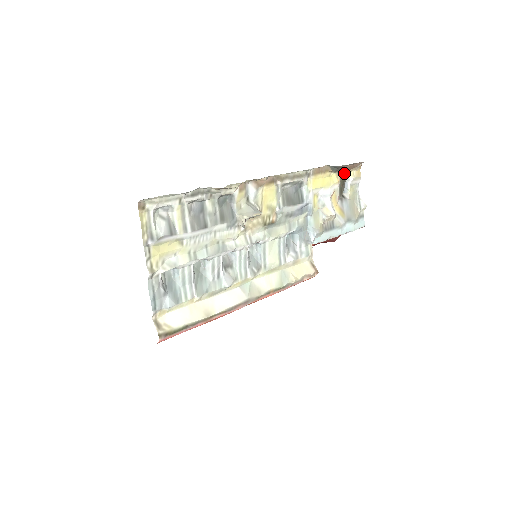
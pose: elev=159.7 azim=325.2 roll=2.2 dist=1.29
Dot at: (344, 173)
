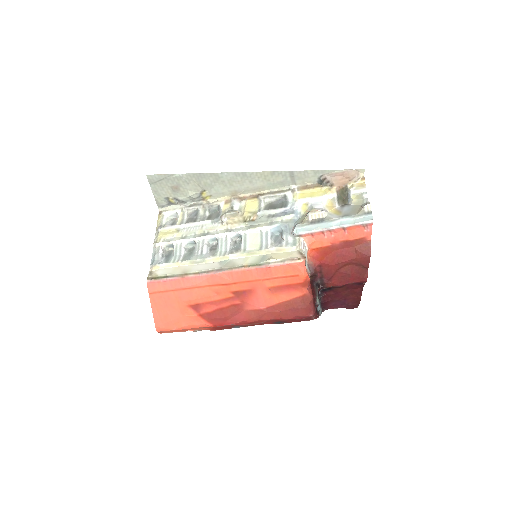
Dot at: (342, 187)
